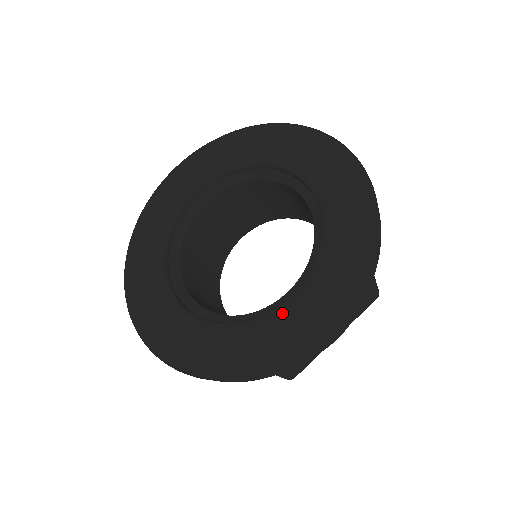
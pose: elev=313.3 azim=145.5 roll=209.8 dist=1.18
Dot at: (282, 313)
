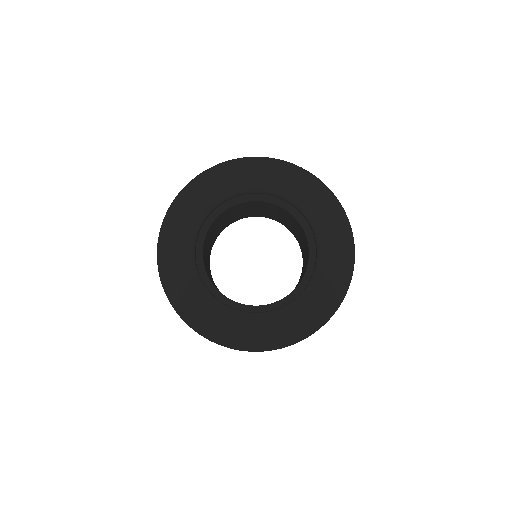
Dot at: (277, 316)
